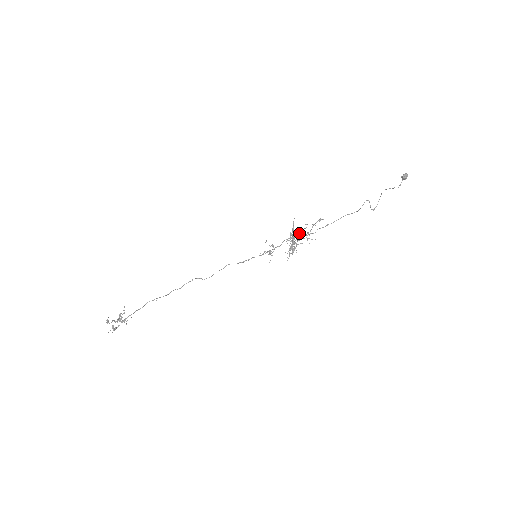
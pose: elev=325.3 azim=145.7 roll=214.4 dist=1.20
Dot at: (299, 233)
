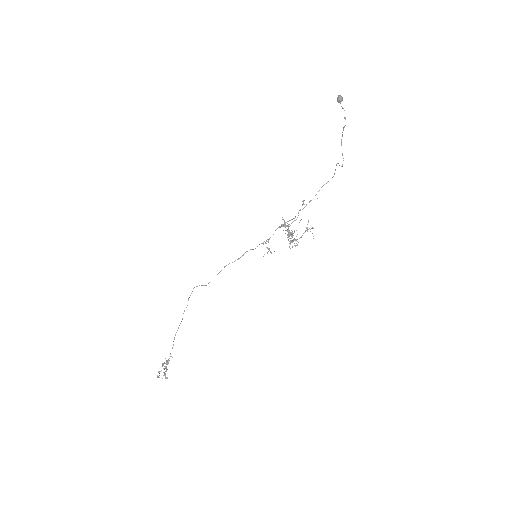
Dot at: (288, 221)
